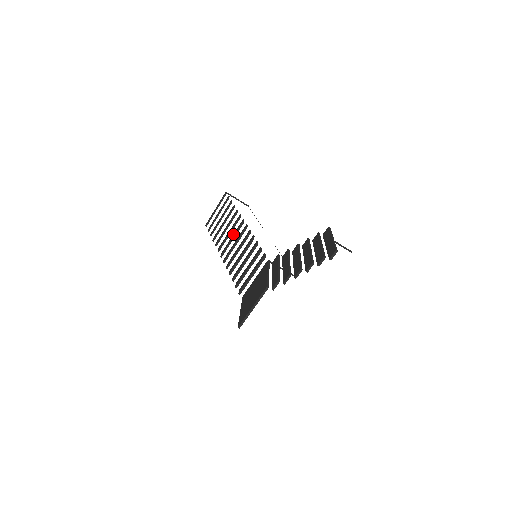
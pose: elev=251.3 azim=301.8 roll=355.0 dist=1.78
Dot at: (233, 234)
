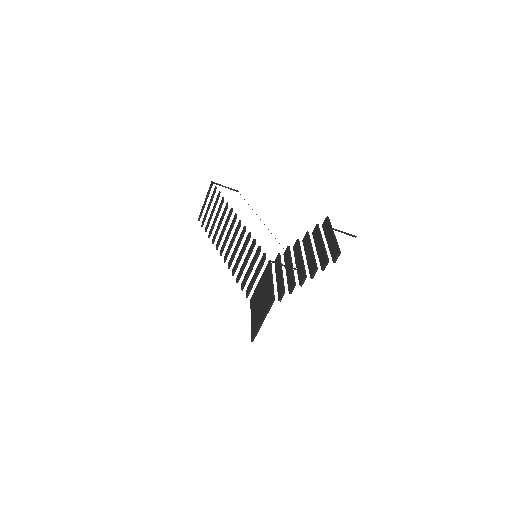
Dot at: (228, 230)
